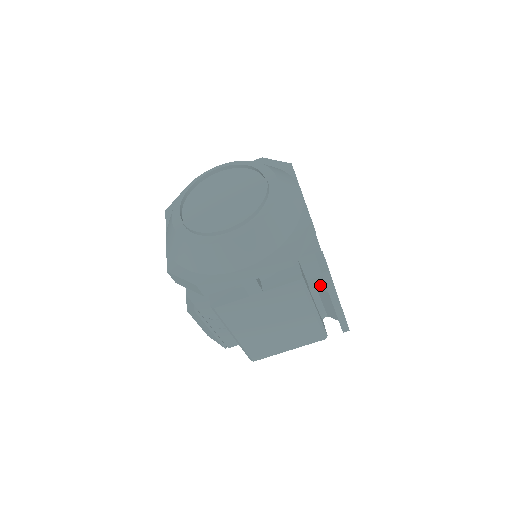
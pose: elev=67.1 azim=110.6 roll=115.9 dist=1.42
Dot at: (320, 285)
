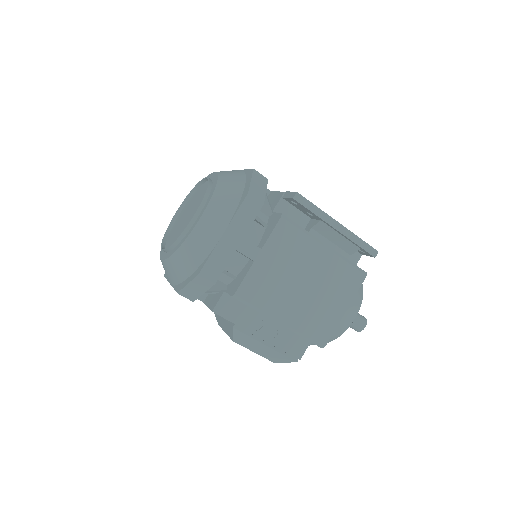
Dot at: (312, 224)
